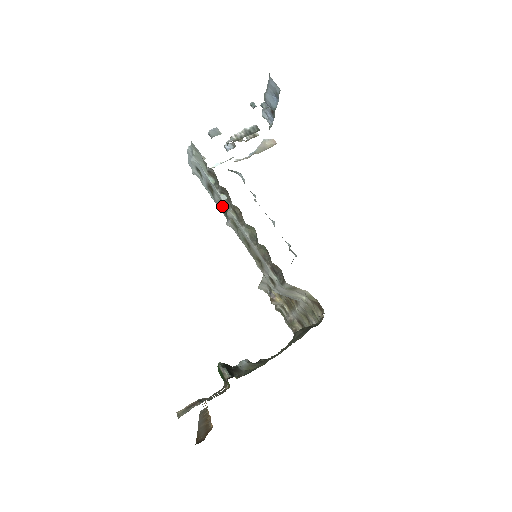
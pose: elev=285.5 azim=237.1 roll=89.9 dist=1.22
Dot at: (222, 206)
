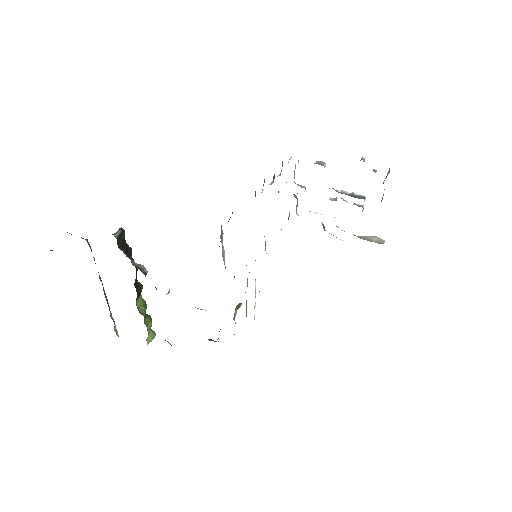
Dot at: occluded
